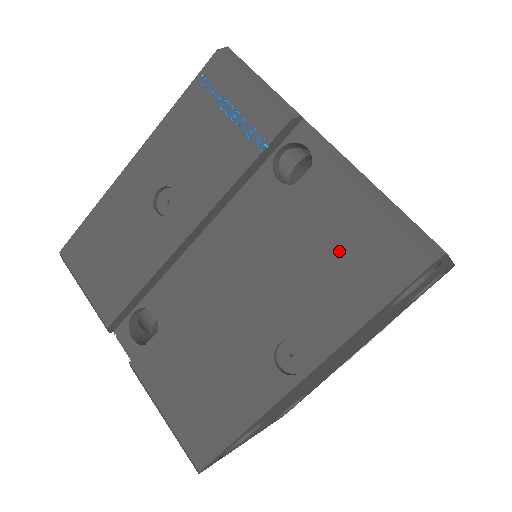
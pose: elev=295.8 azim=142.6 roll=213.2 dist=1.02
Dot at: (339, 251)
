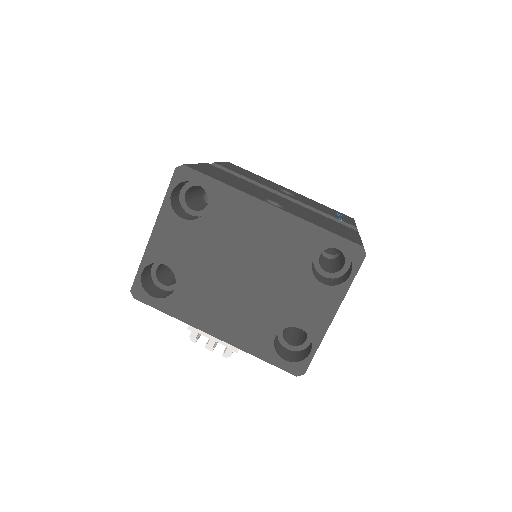
Dot at: (332, 226)
